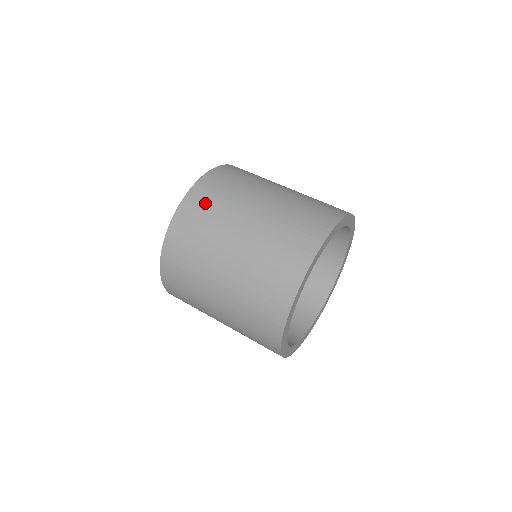
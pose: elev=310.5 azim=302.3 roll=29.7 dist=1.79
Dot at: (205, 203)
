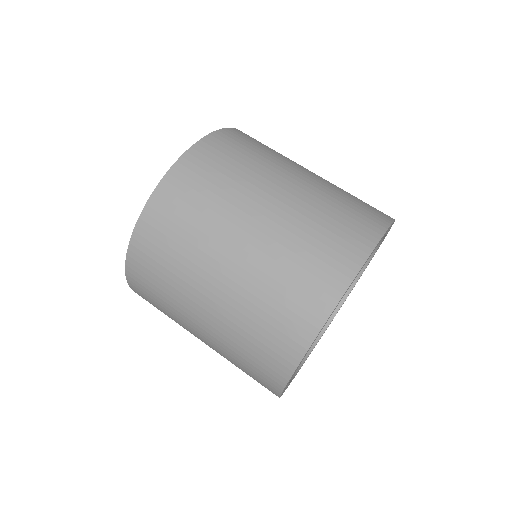
Dot at: (160, 246)
